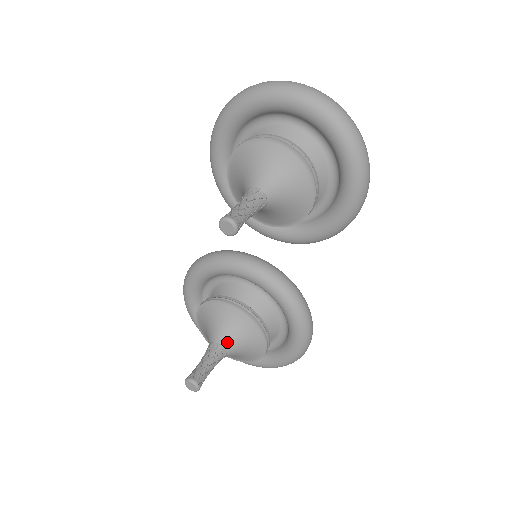
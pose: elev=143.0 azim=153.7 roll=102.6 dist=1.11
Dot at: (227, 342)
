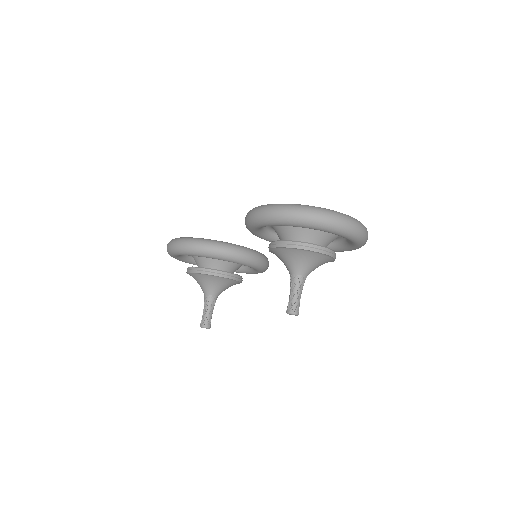
Dot at: occluded
